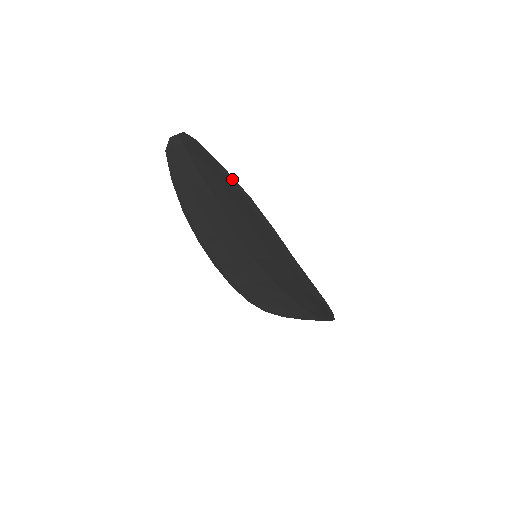
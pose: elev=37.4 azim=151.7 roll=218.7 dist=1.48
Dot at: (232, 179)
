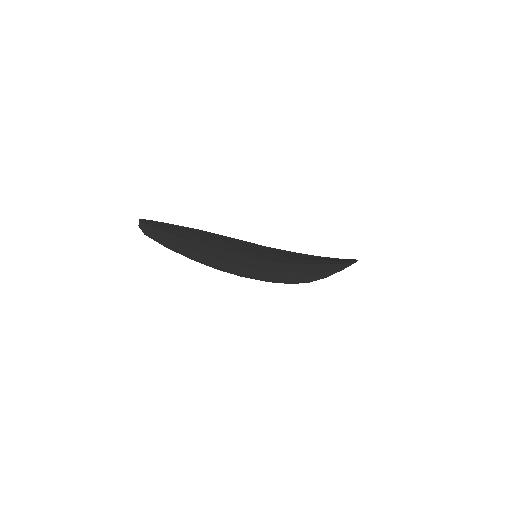
Dot at: (184, 227)
